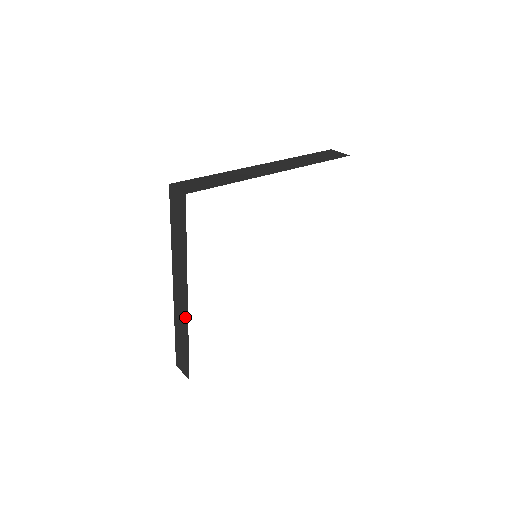
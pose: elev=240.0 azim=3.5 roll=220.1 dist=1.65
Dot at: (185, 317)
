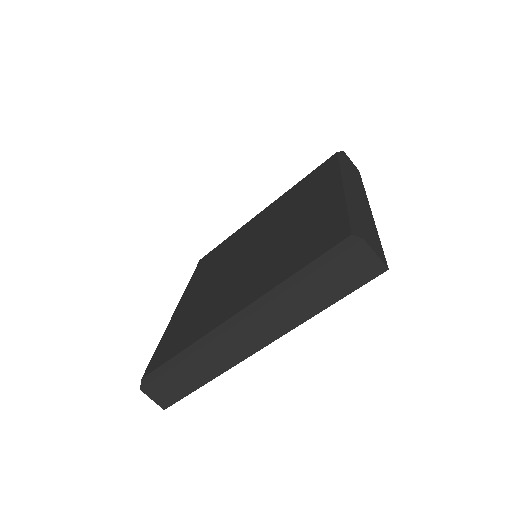
Dot at: (232, 360)
